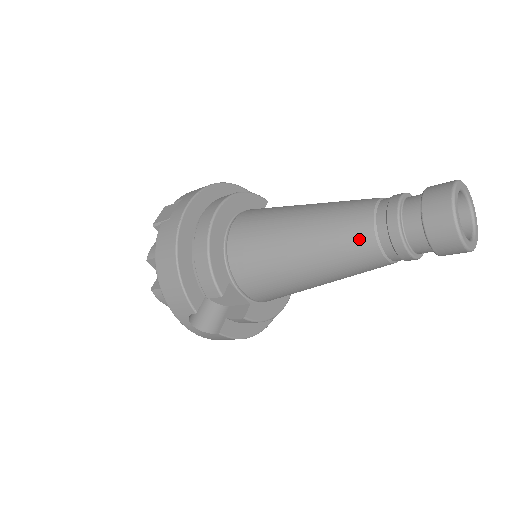
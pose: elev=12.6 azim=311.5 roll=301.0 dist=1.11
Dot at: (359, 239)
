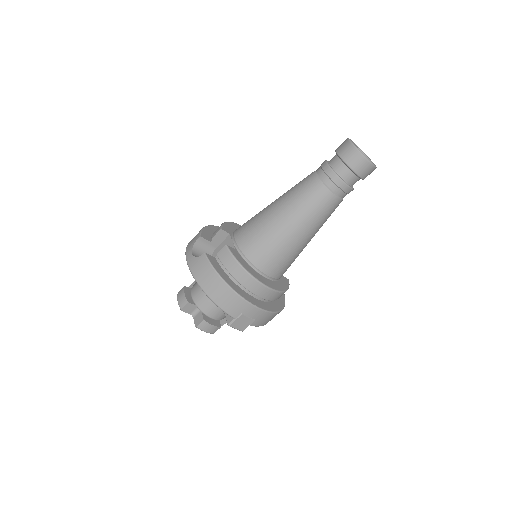
Dot at: occluded
